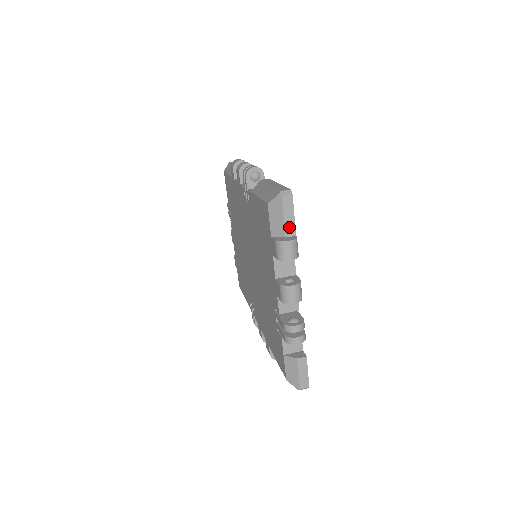
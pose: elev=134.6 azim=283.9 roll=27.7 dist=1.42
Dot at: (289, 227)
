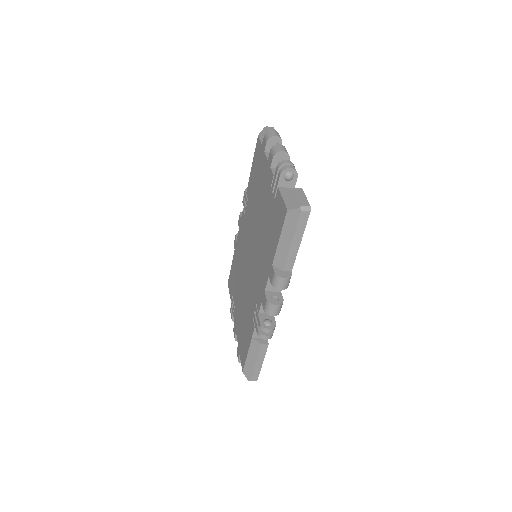
Dot at: occluded
